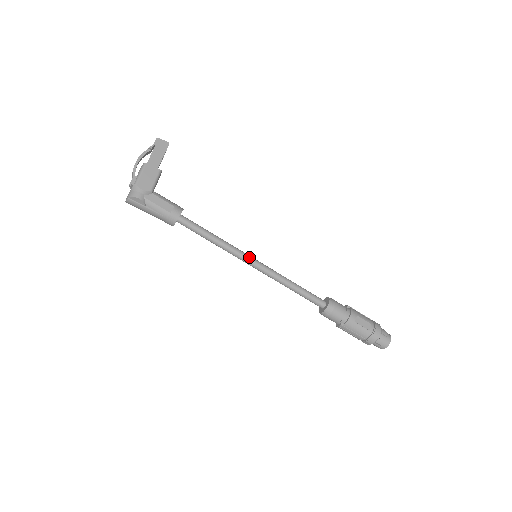
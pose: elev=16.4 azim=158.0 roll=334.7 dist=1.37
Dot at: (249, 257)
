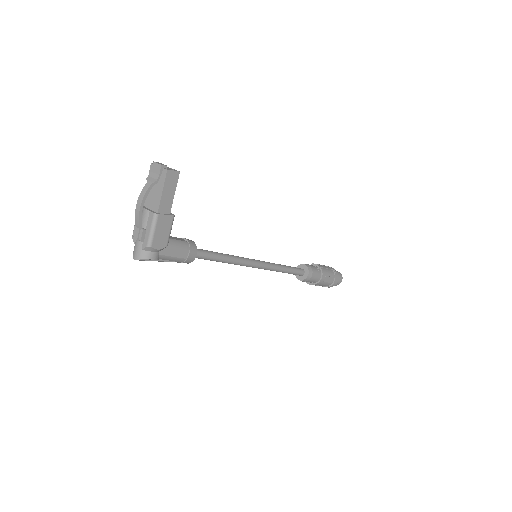
Dot at: (252, 263)
